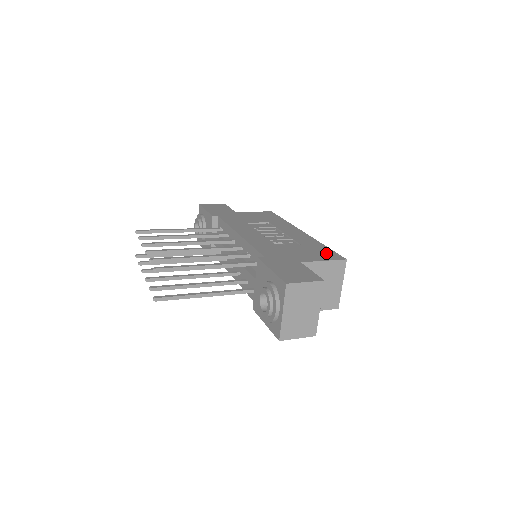
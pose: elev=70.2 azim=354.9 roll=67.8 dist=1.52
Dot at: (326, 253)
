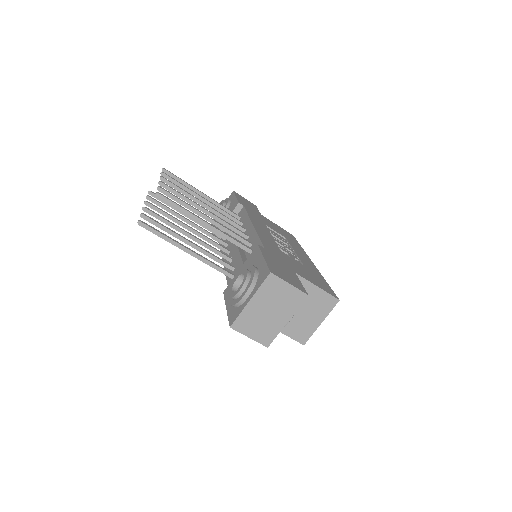
Dot at: (323, 284)
